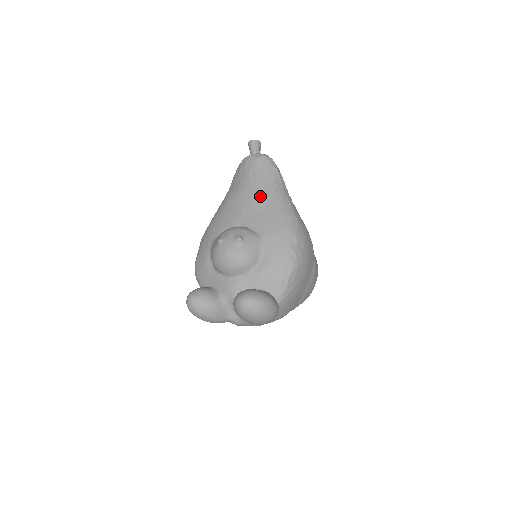
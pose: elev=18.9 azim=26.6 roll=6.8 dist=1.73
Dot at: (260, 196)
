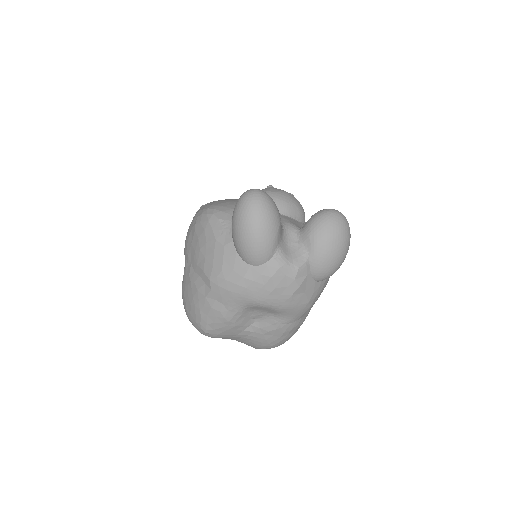
Dot at: occluded
